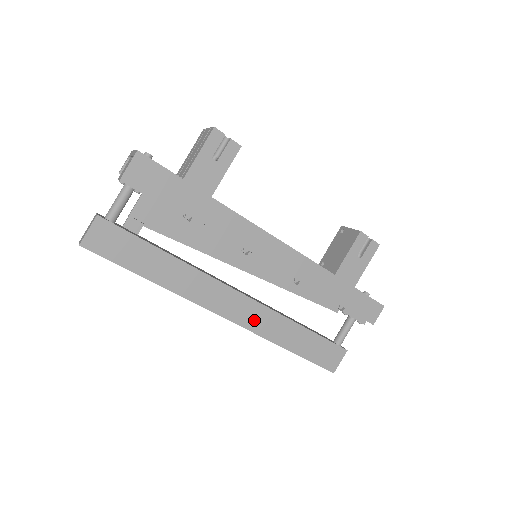
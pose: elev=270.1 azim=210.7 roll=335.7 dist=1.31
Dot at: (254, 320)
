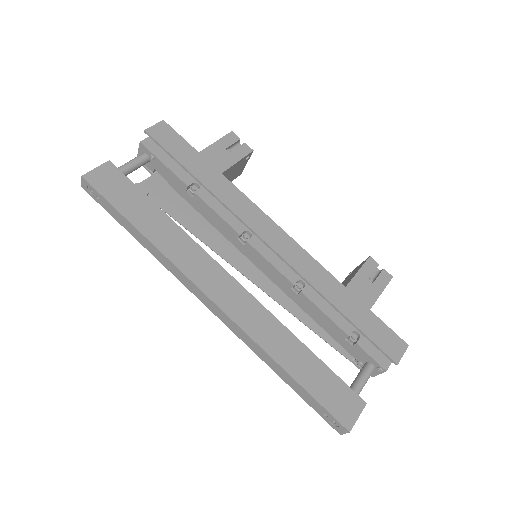
Dot at: (246, 315)
